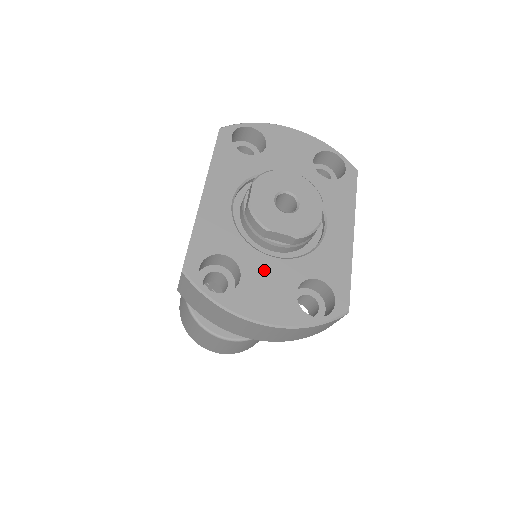
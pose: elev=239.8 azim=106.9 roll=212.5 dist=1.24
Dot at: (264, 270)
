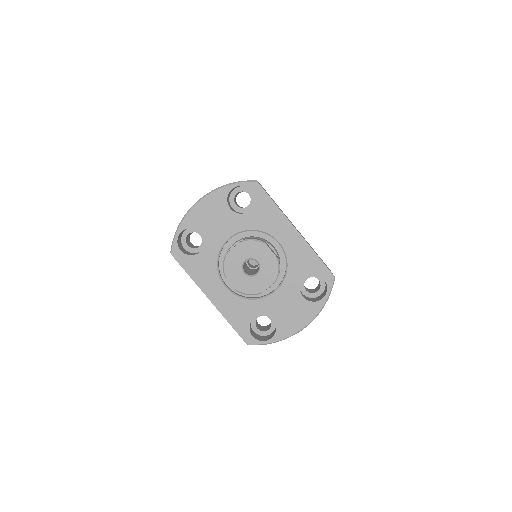
Dot at: (278, 304)
